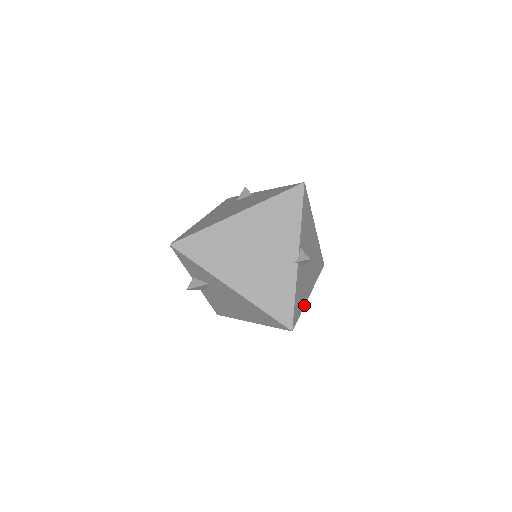
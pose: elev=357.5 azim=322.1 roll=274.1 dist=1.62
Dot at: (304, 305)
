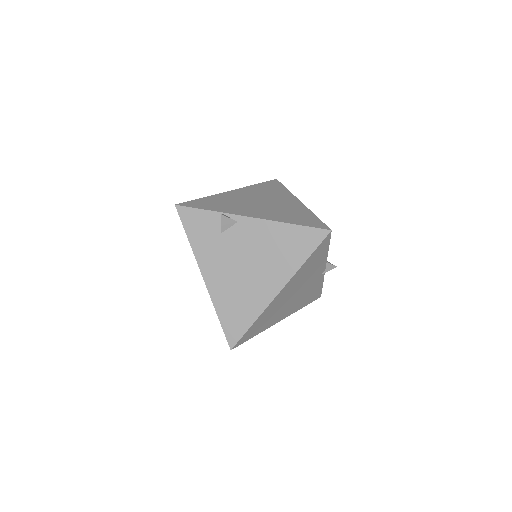
Dot at: occluded
